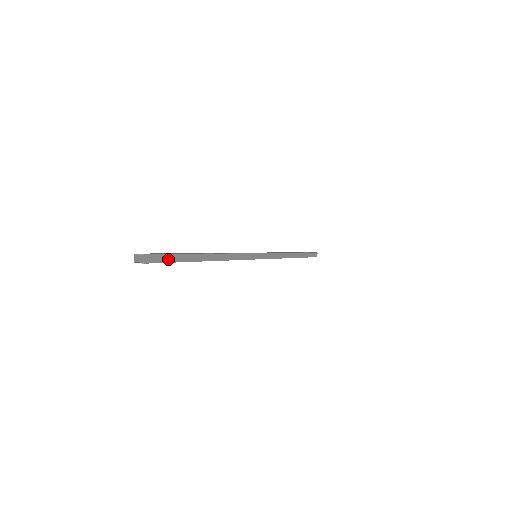
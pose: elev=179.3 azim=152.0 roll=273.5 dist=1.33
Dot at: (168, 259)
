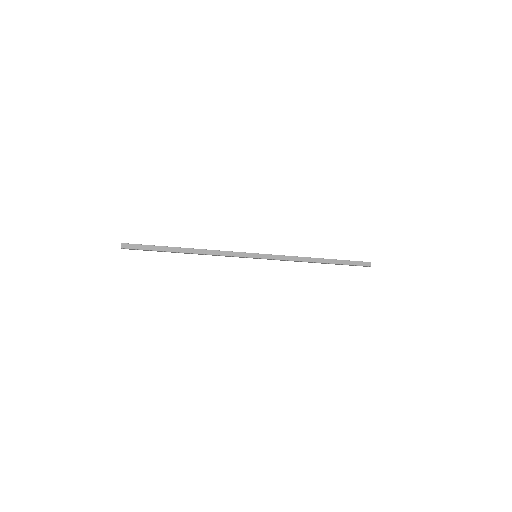
Dot at: (144, 248)
